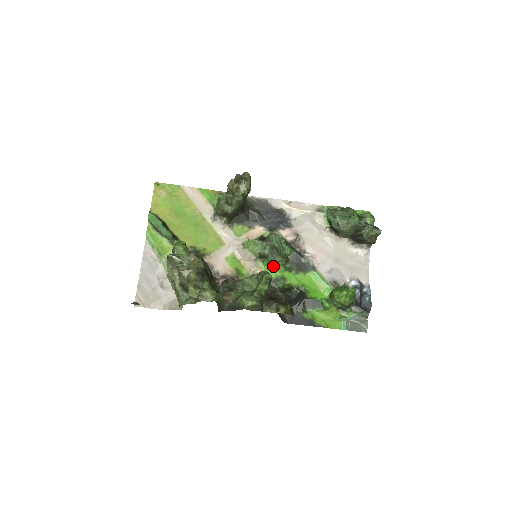
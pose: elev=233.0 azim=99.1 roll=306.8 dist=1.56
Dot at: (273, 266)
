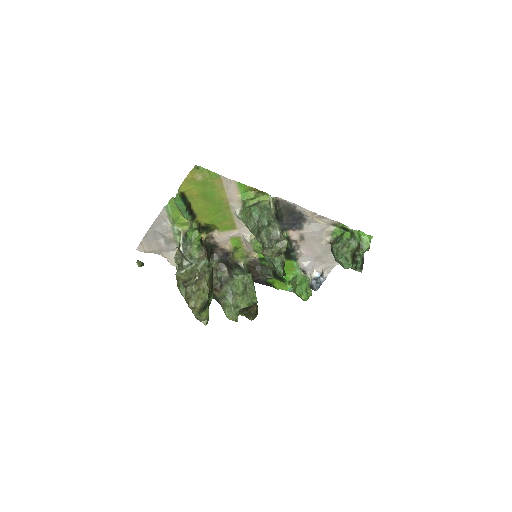
Dot at: occluded
